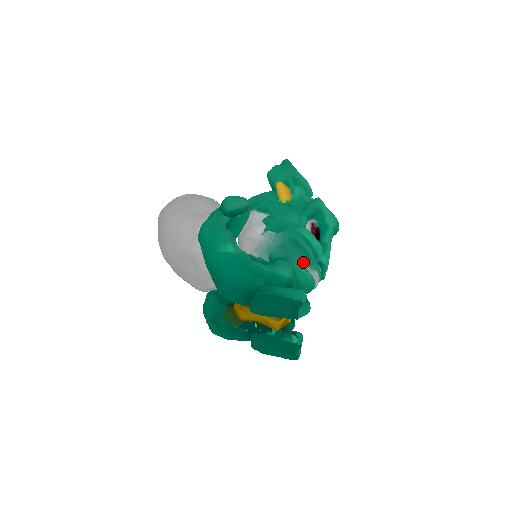
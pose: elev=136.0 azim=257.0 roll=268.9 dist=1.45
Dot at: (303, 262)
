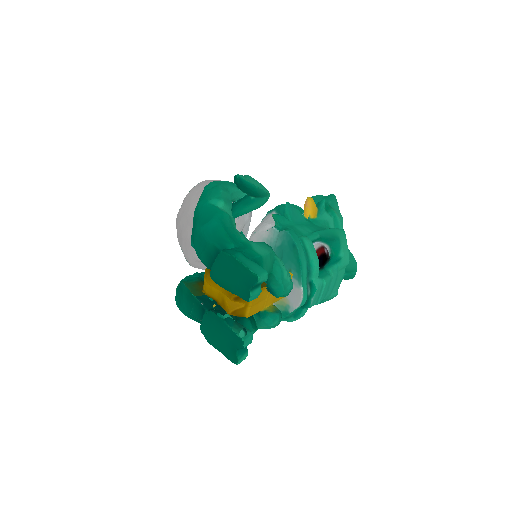
Dot at: (293, 272)
